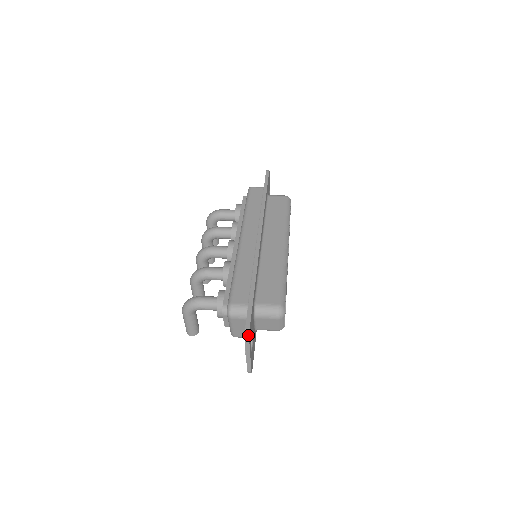
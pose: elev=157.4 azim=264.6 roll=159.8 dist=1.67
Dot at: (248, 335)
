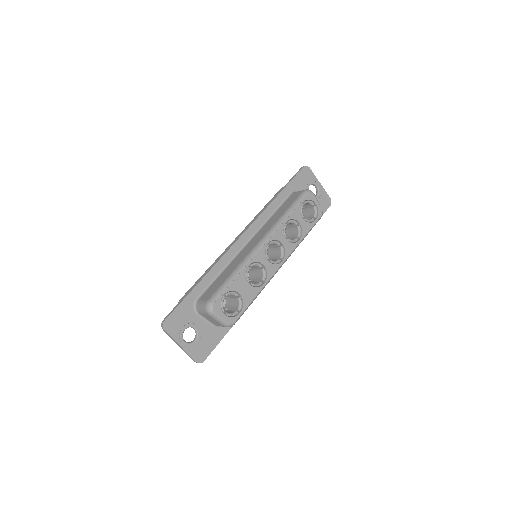
Dot at: (162, 326)
